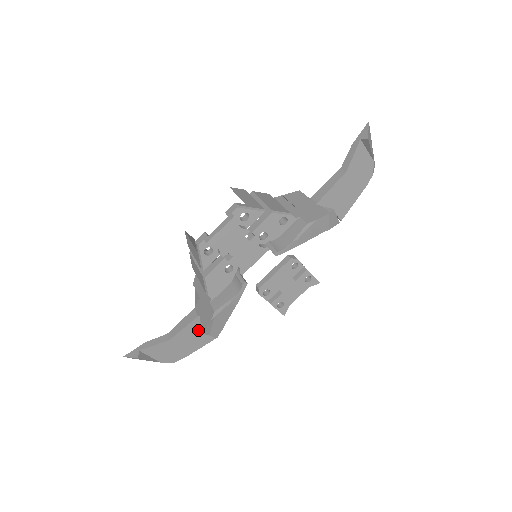
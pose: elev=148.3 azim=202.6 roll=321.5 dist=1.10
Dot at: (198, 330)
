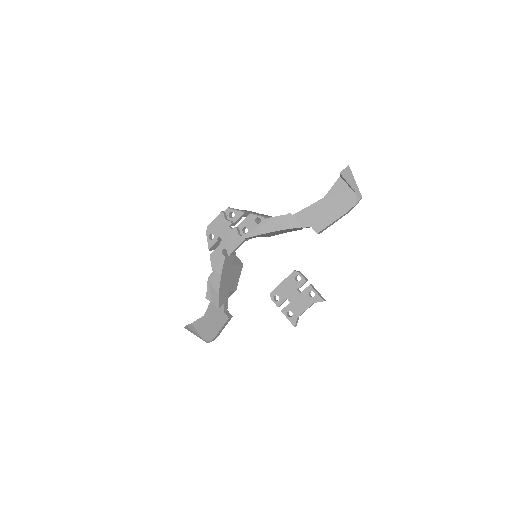
Dot at: (217, 308)
